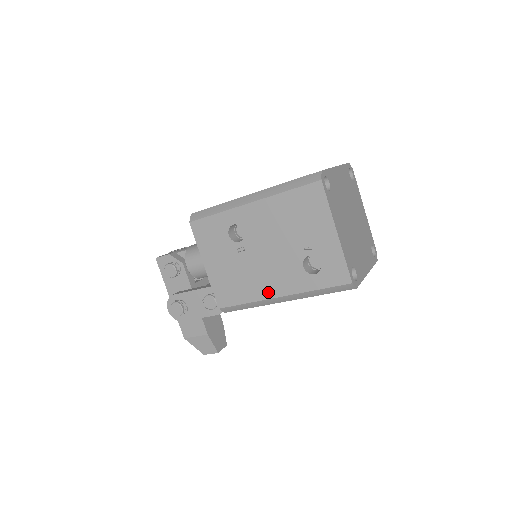
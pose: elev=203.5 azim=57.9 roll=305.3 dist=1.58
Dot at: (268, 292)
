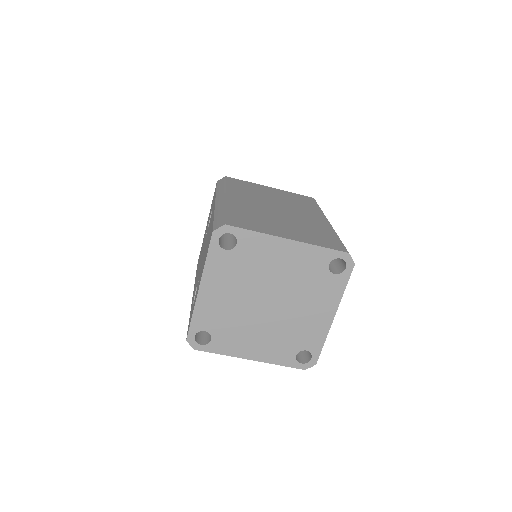
Dot at: occluded
